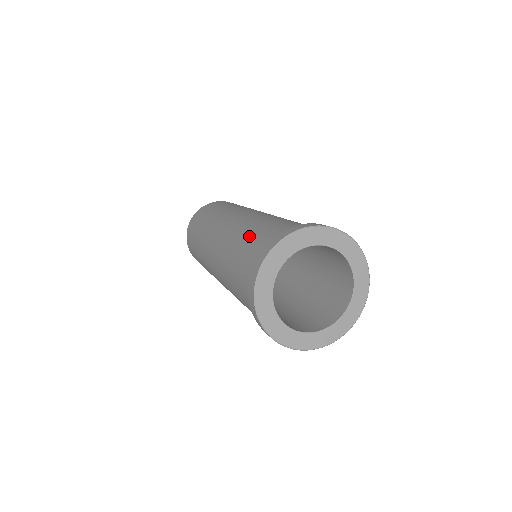
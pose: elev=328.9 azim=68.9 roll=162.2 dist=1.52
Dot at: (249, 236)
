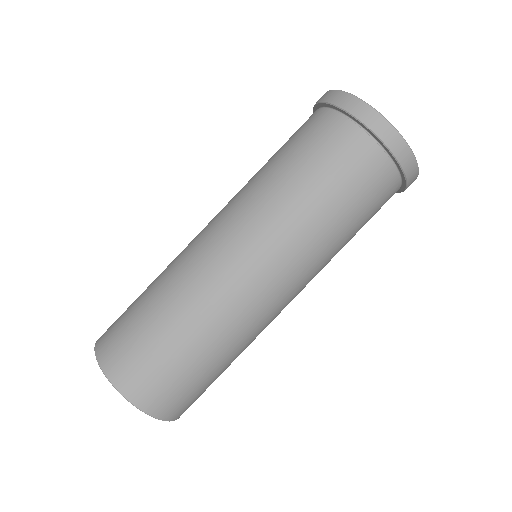
Dot at: (275, 153)
